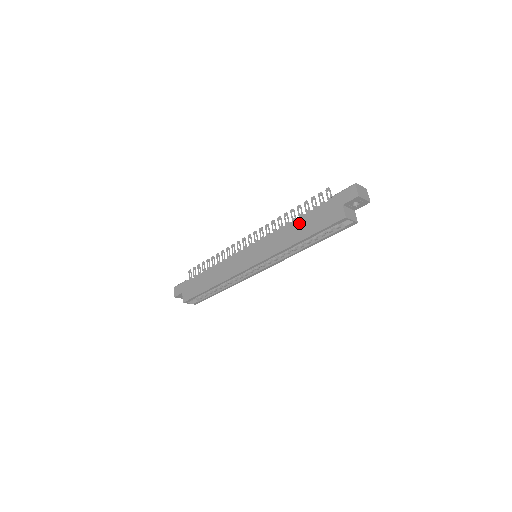
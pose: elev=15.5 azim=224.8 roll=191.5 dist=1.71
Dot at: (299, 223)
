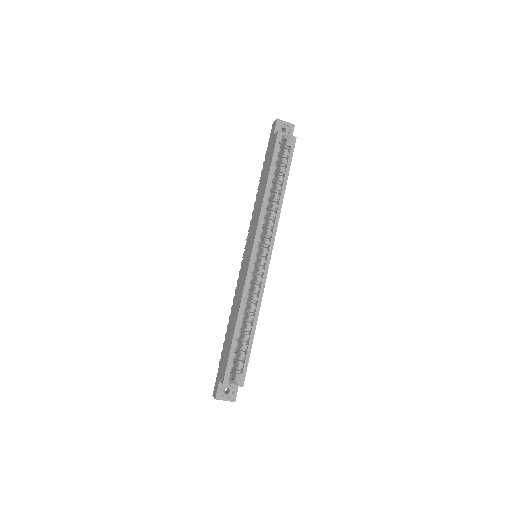
Dot at: (261, 184)
